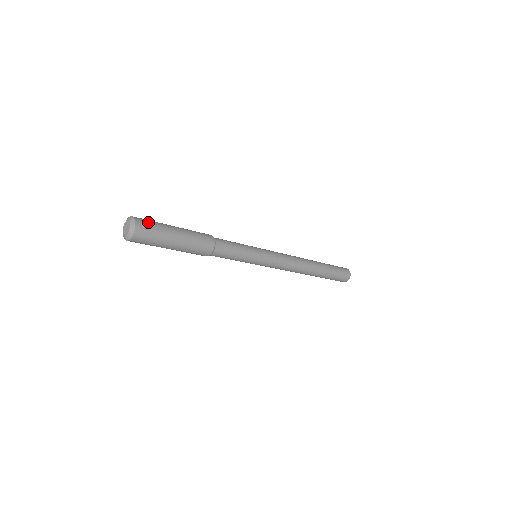
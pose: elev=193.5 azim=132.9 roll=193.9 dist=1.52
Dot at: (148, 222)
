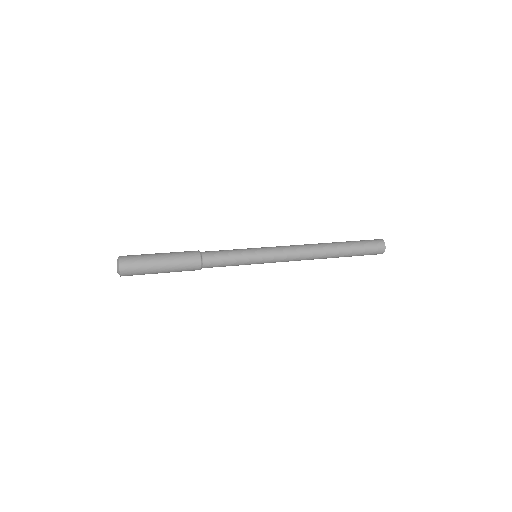
Dot at: (132, 256)
